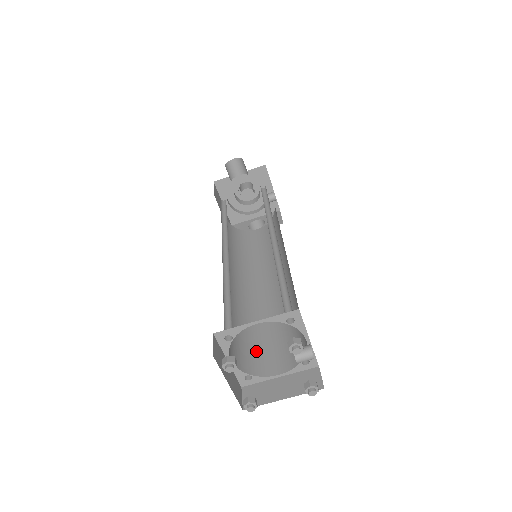
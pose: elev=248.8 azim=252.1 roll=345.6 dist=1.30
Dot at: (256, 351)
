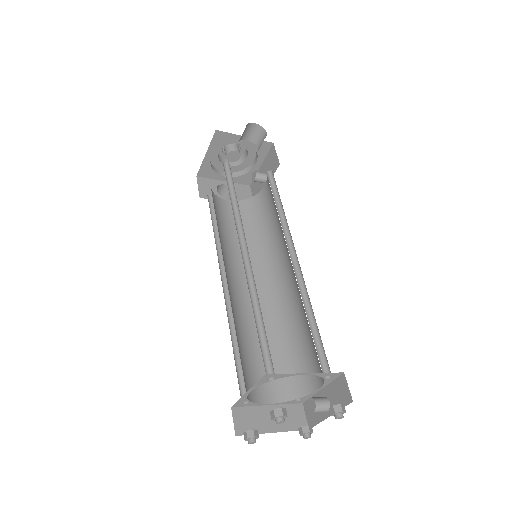
Dot at: (249, 370)
